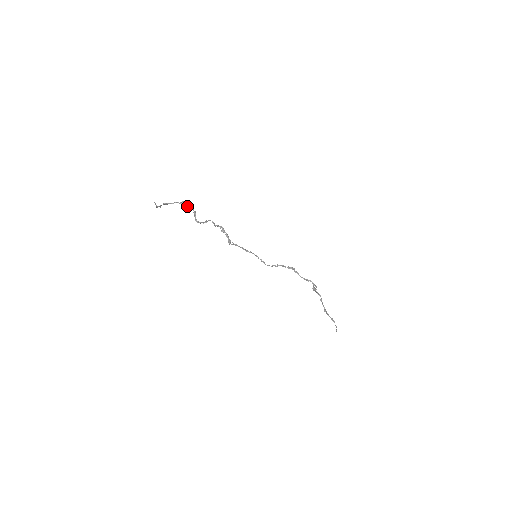
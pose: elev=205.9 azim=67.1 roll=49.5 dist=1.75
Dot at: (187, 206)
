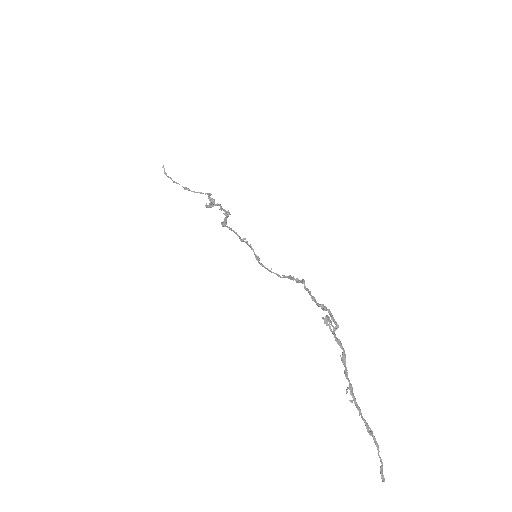
Dot at: (209, 197)
